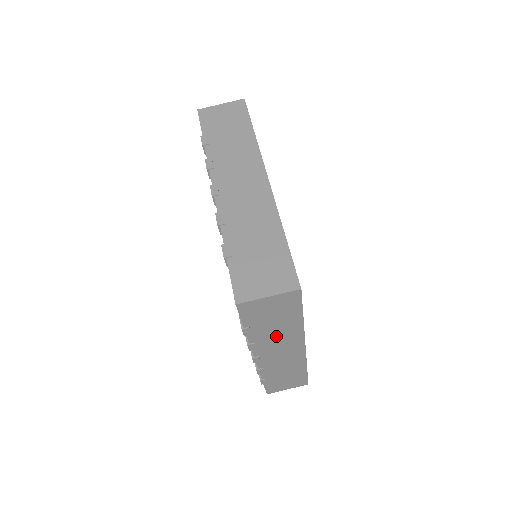
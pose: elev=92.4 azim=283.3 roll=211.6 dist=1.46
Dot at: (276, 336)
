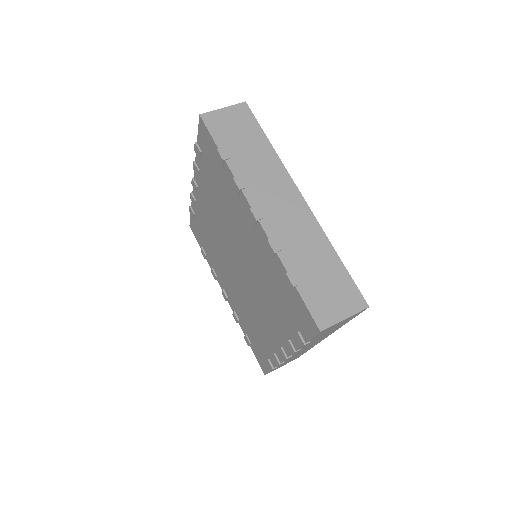
Dot at: (318, 339)
